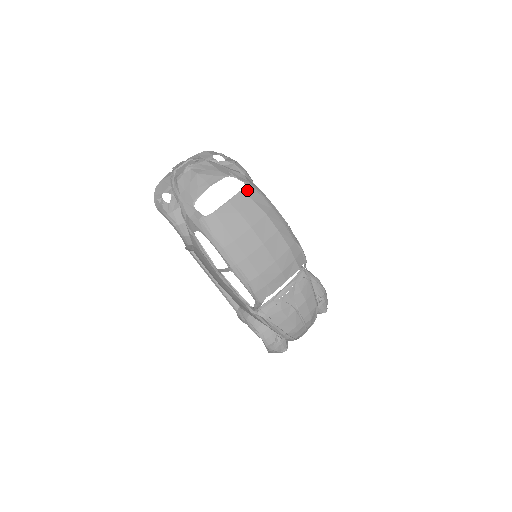
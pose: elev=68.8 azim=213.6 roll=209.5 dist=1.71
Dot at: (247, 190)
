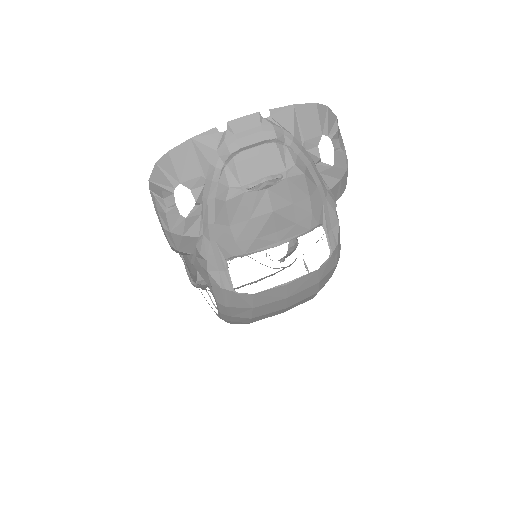
Dot at: (325, 267)
